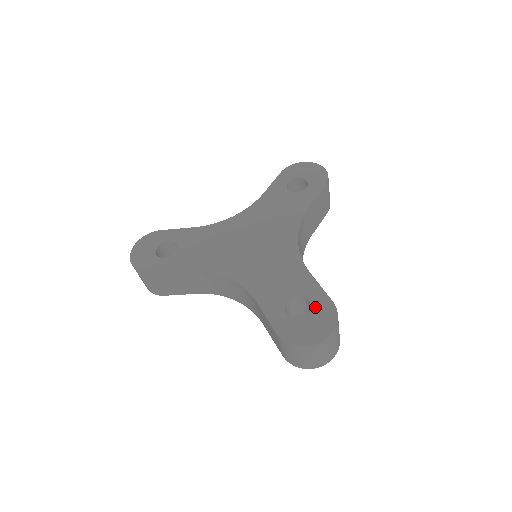
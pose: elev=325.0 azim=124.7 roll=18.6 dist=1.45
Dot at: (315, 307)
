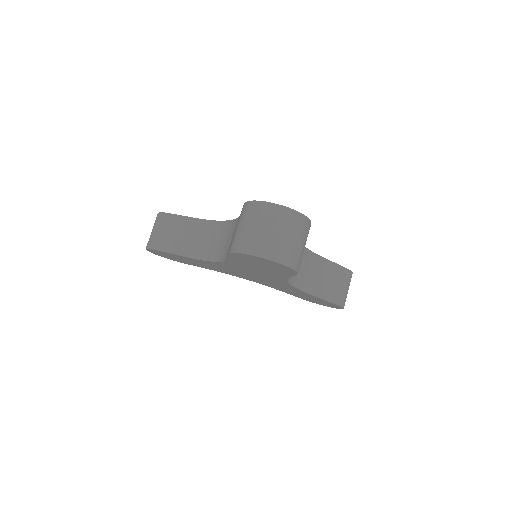
Dot at: occluded
